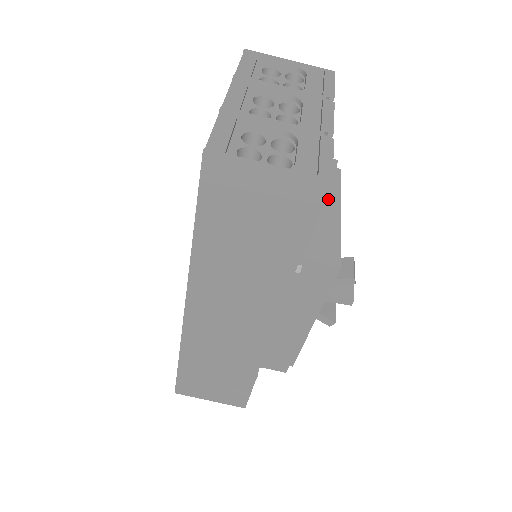
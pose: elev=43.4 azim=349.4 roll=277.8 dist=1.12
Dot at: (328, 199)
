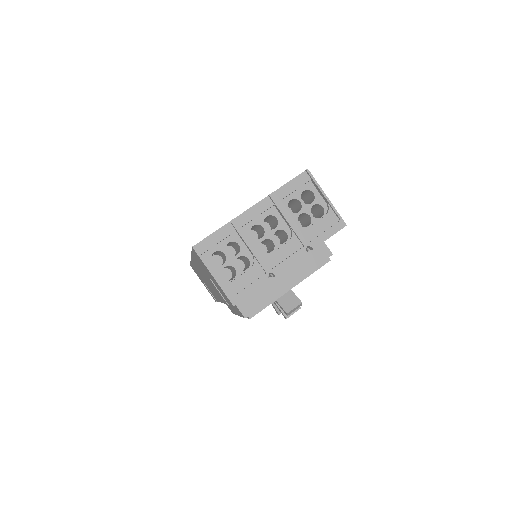
Dot at: (291, 278)
